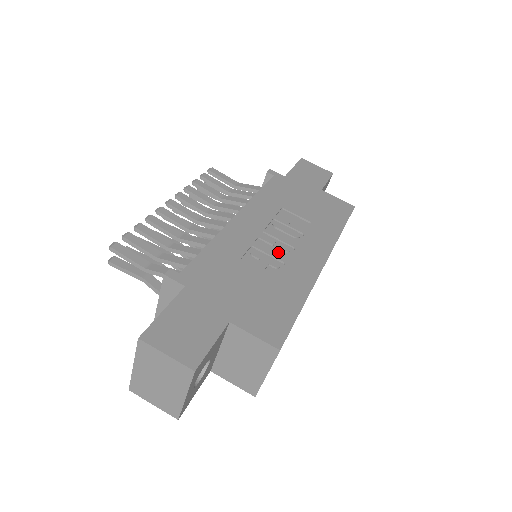
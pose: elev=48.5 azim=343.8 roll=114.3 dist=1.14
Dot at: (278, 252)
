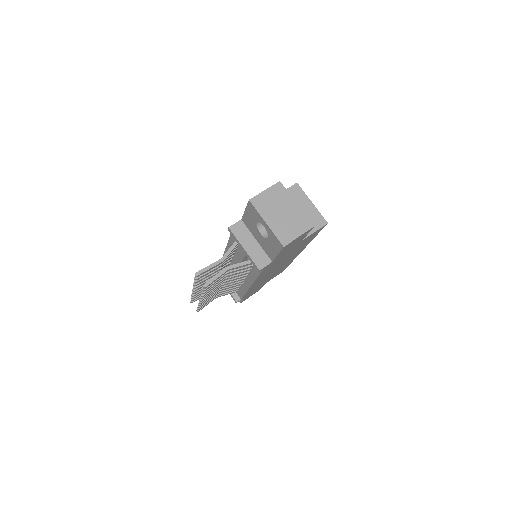
Dot at: occluded
